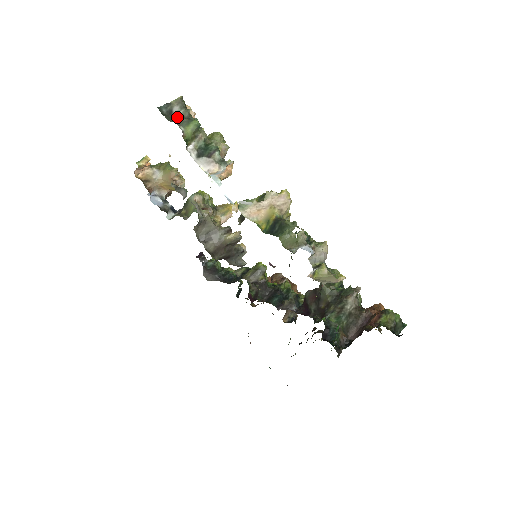
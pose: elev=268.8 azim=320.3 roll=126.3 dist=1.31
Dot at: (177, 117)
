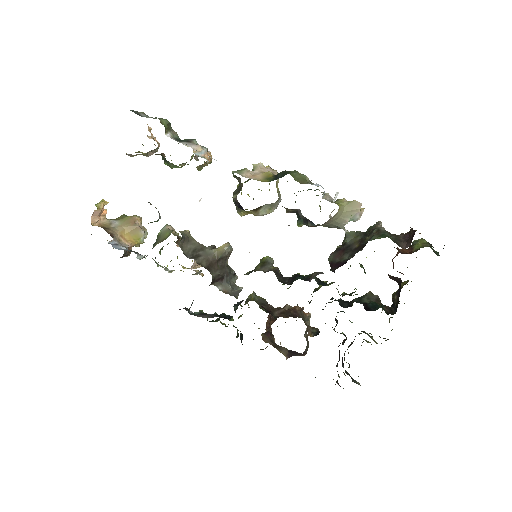
Dot at: (147, 117)
